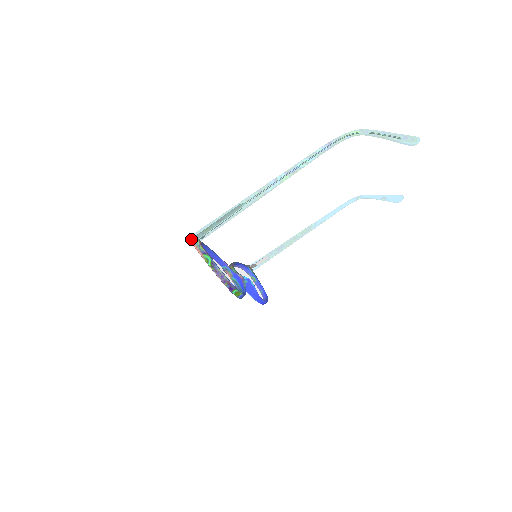
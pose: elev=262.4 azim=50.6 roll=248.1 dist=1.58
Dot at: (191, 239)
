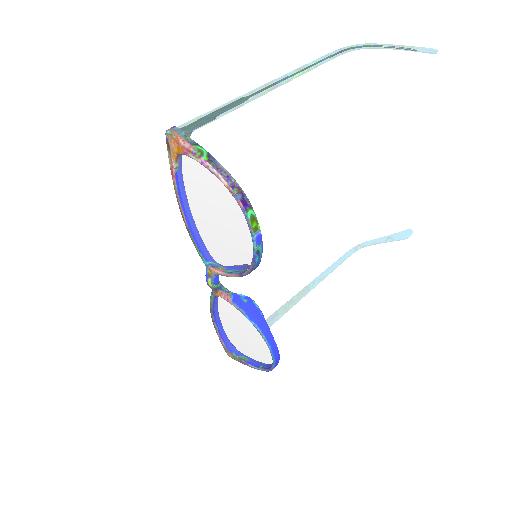
Dot at: (170, 130)
